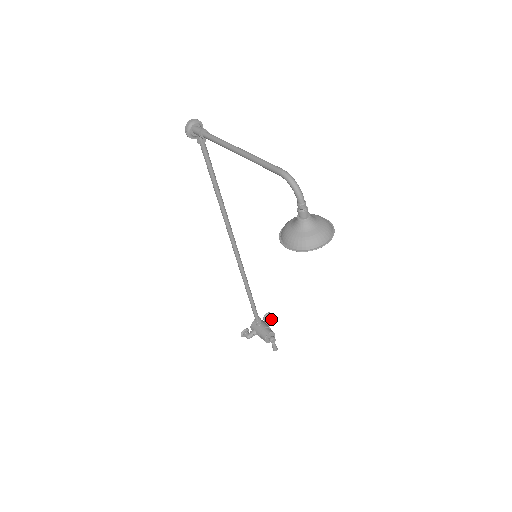
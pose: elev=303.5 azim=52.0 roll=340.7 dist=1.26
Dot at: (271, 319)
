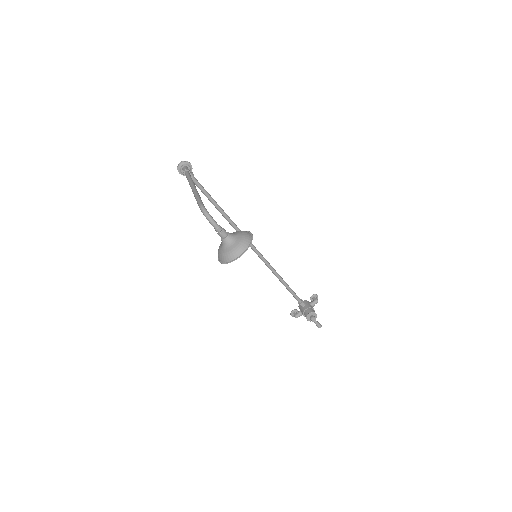
Dot at: (315, 300)
